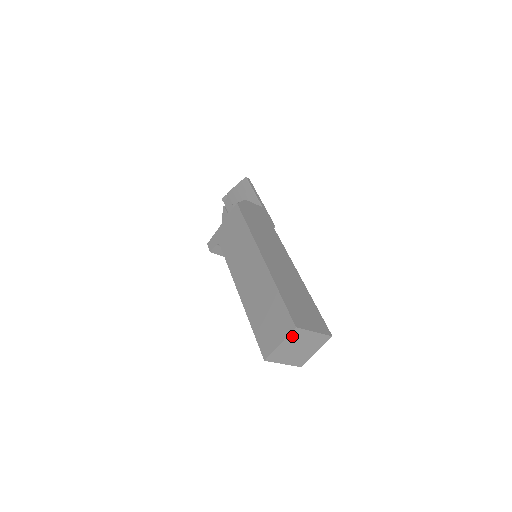
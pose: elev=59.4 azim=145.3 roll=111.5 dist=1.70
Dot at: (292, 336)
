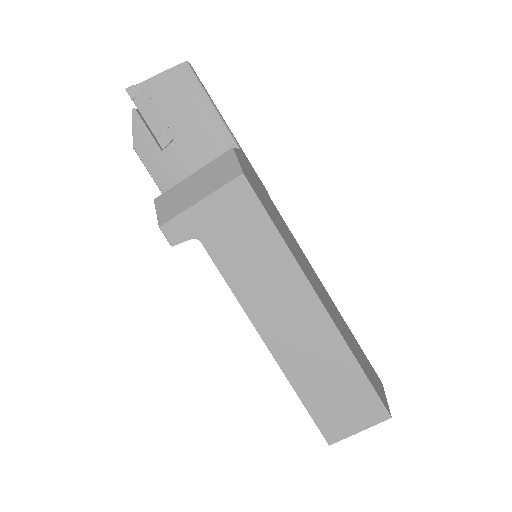
Dot at: (376, 420)
